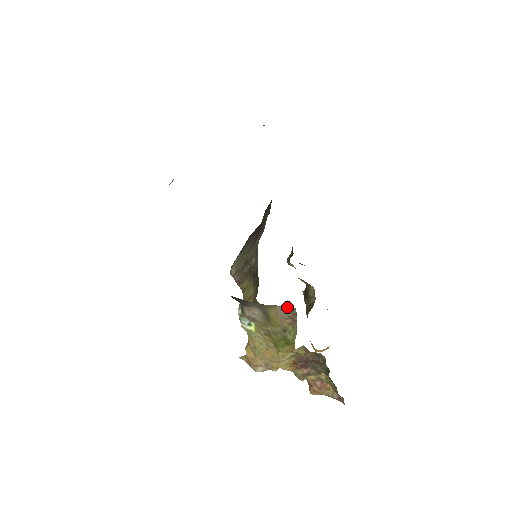
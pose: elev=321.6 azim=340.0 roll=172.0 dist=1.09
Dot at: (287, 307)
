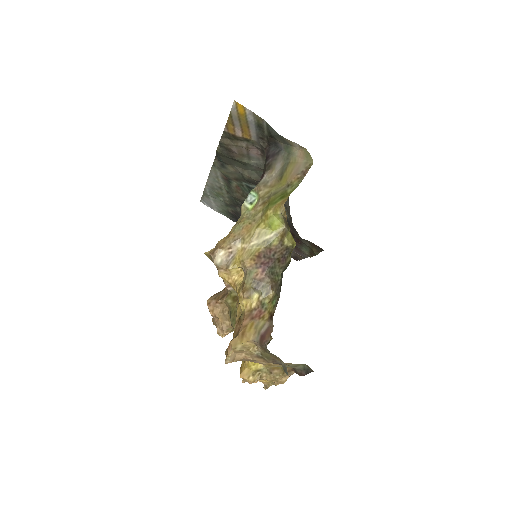
Dot at: (307, 162)
